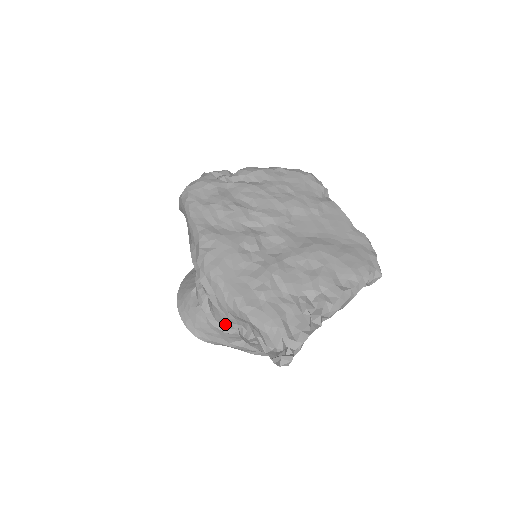
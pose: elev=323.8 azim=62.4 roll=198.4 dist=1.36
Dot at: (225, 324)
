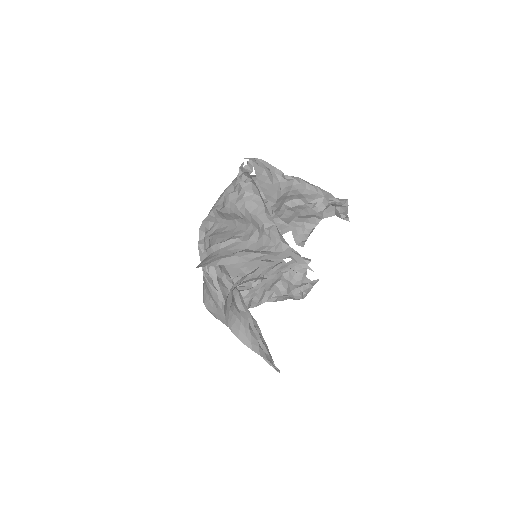
Dot at: (221, 241)
